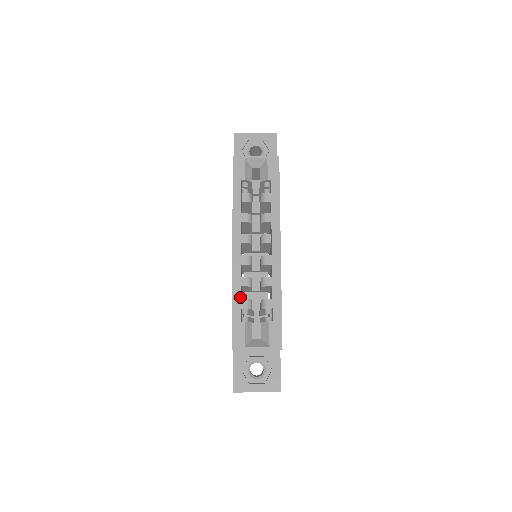
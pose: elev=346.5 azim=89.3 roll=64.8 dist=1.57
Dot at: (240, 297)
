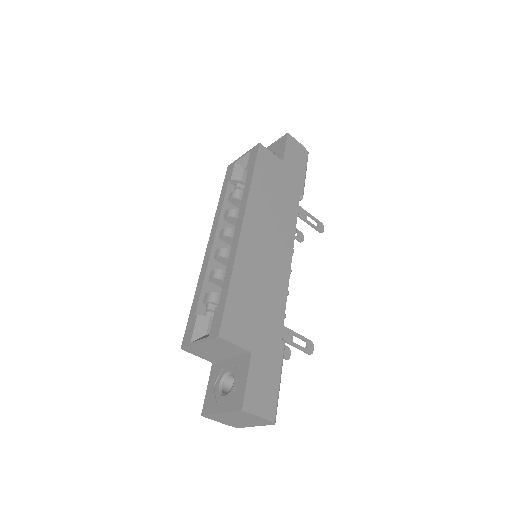
Dot at: (200, 290)
